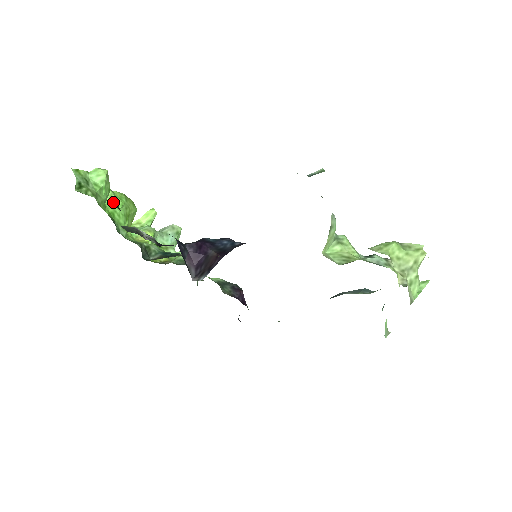
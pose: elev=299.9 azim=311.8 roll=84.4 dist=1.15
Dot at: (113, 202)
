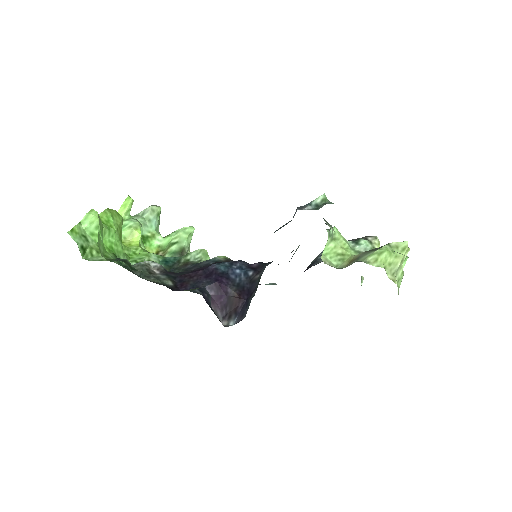
Dot at: occluded
